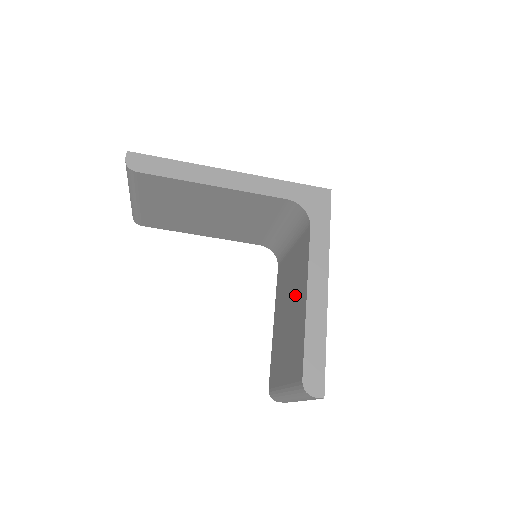
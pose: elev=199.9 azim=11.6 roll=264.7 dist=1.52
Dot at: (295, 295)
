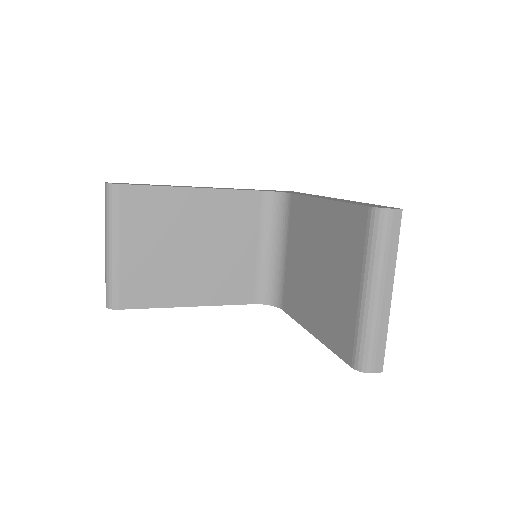
Dot at: (313, 239)
